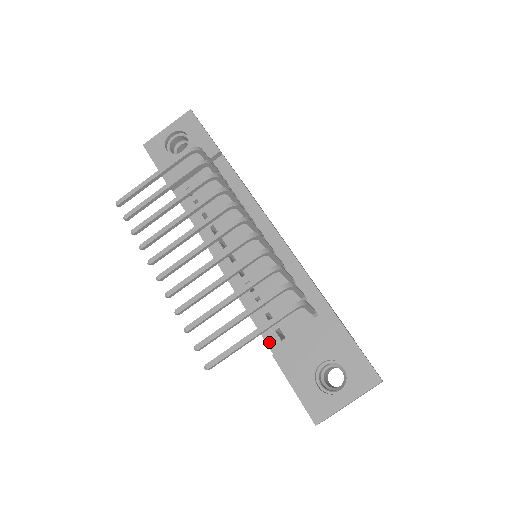
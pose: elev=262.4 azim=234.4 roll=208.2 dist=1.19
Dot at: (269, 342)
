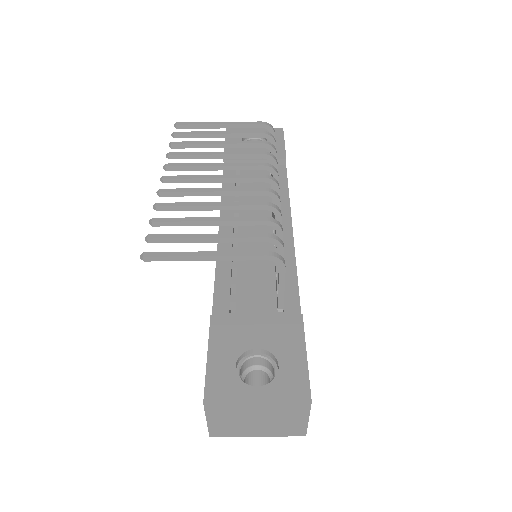
Dot at: (216, 307)
